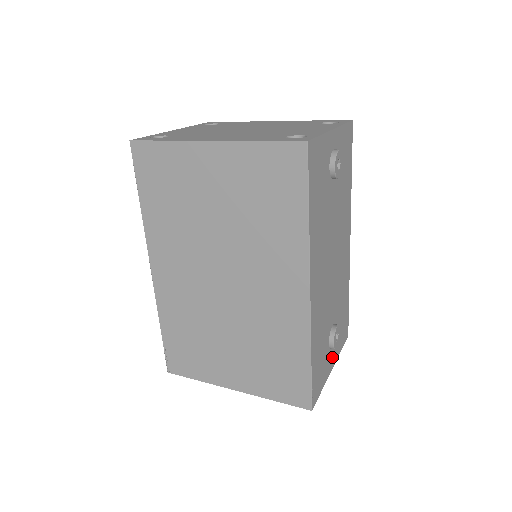
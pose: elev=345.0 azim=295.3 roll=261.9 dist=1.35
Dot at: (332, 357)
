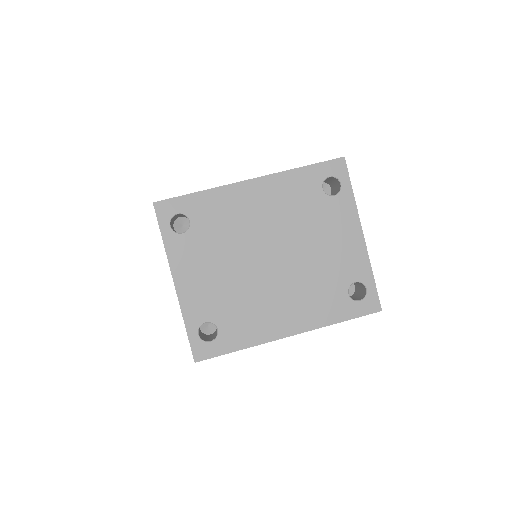
Dot at: occluded
